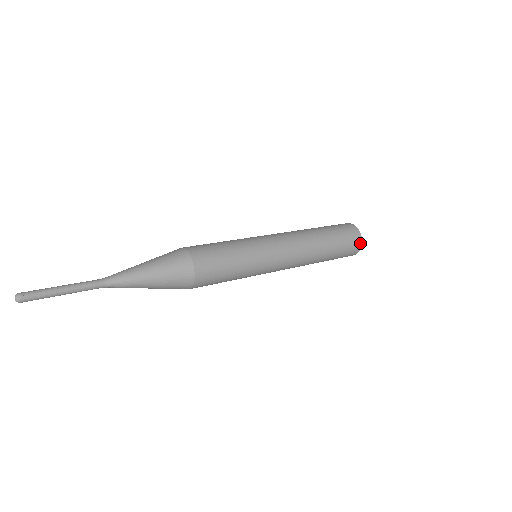
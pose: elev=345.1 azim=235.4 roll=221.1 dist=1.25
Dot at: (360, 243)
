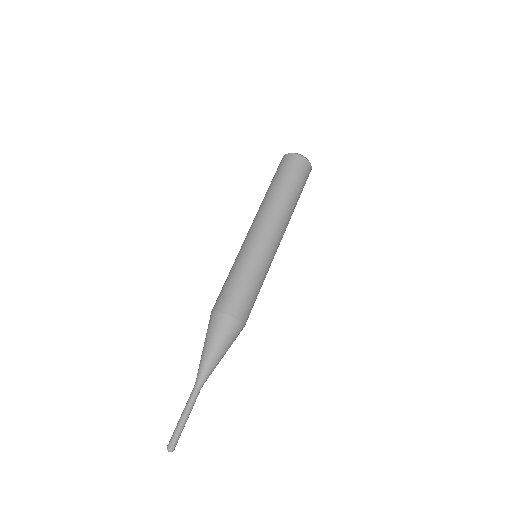
Dot at: occluded
